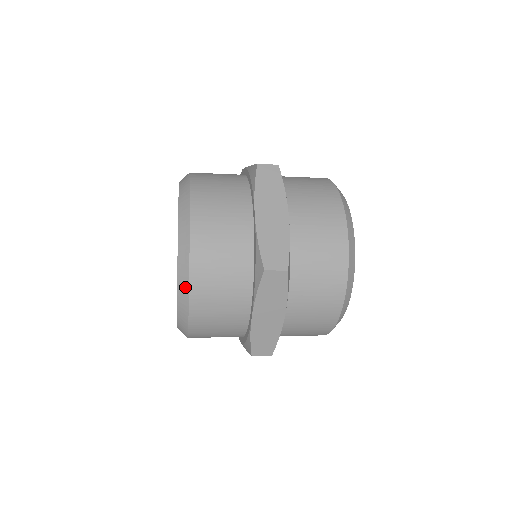
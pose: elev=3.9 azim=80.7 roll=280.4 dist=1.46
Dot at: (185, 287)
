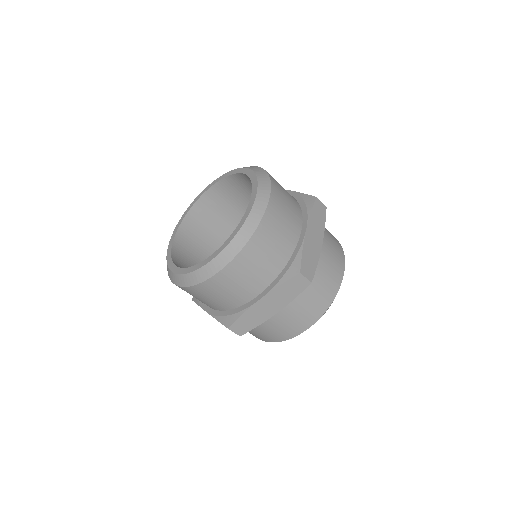
Dot at: (267, 186)
